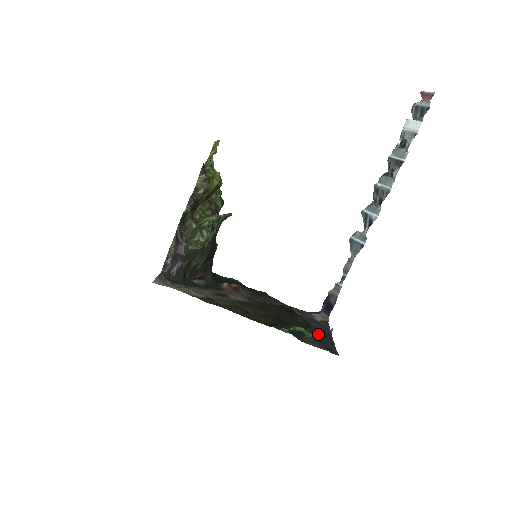
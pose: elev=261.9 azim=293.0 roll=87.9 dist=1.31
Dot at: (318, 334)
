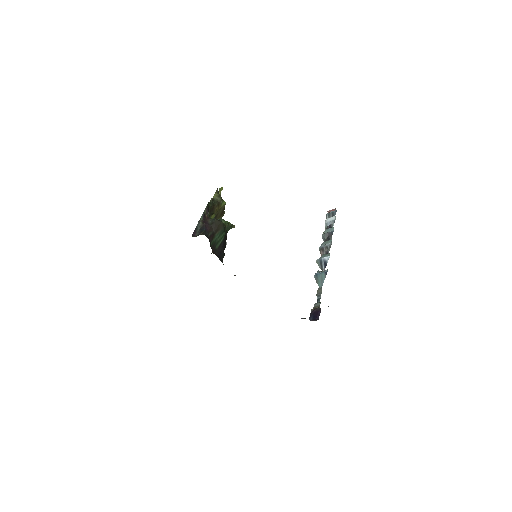
Dot at: occluded
